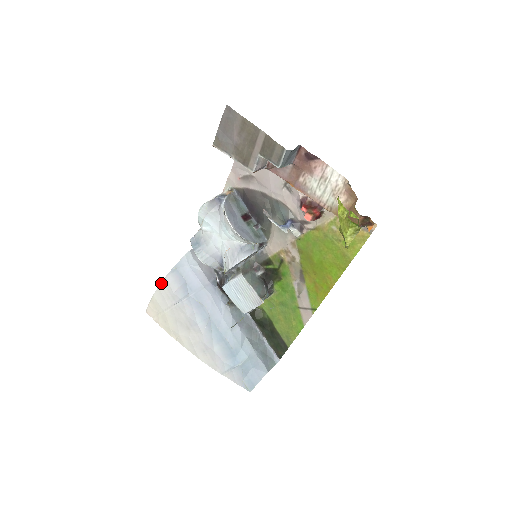
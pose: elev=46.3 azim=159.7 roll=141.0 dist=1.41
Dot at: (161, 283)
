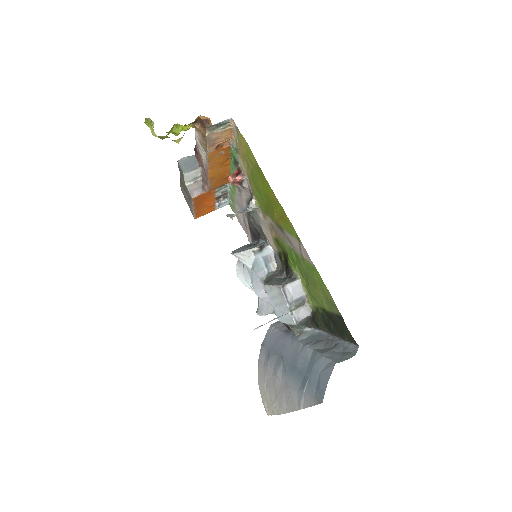
Dot at: (258, 369)
